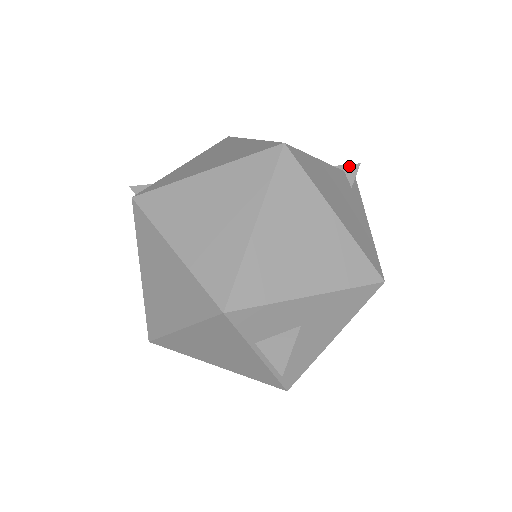
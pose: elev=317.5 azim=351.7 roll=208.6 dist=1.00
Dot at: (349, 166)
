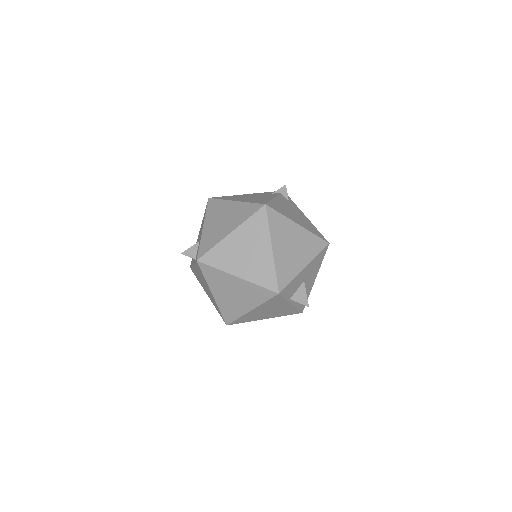
Dot at: (281, 189)
